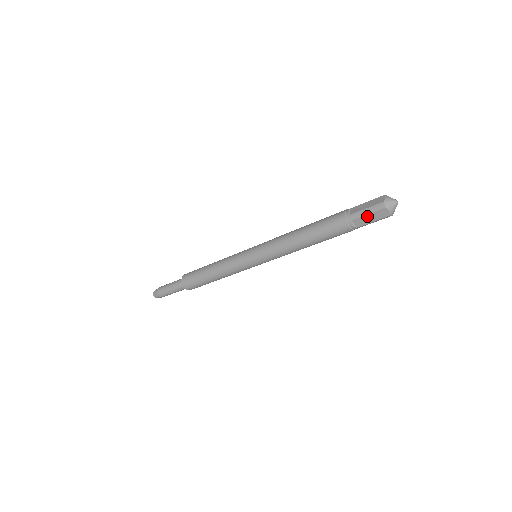
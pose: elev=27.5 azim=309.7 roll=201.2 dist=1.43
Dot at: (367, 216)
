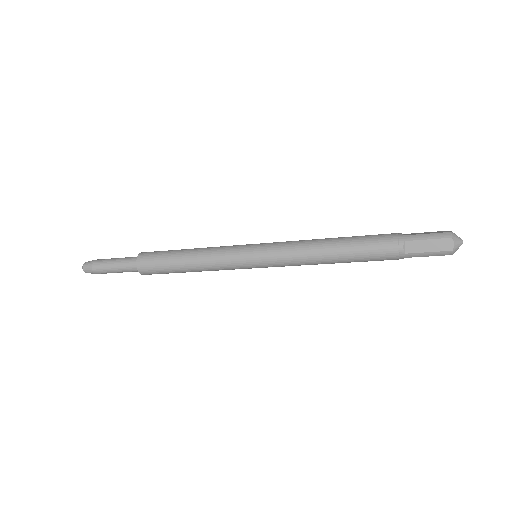
Dot at: (425, 256)
